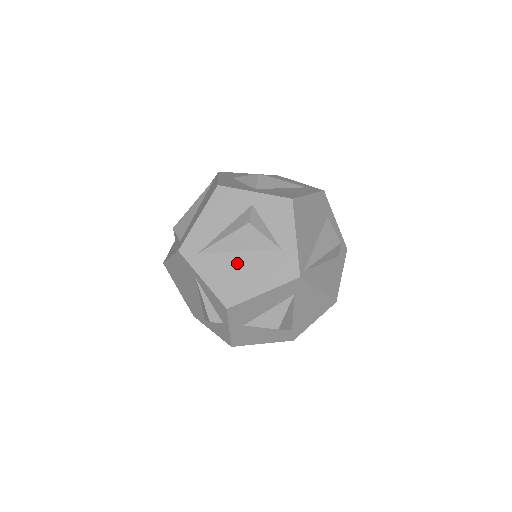
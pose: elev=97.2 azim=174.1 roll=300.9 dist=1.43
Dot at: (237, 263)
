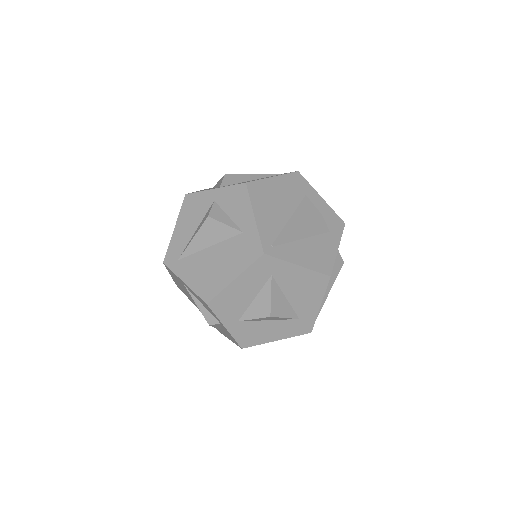
Dot at: (209, 258)
